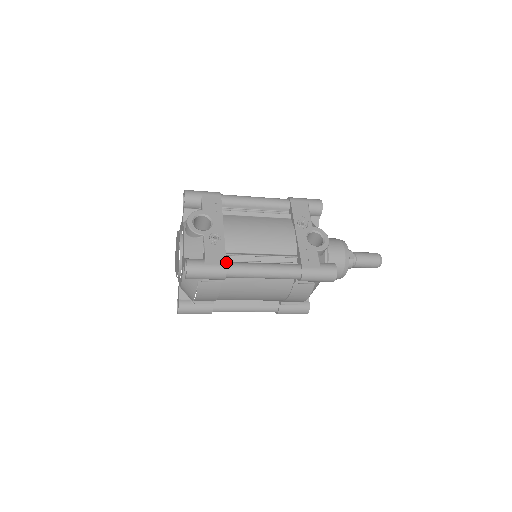
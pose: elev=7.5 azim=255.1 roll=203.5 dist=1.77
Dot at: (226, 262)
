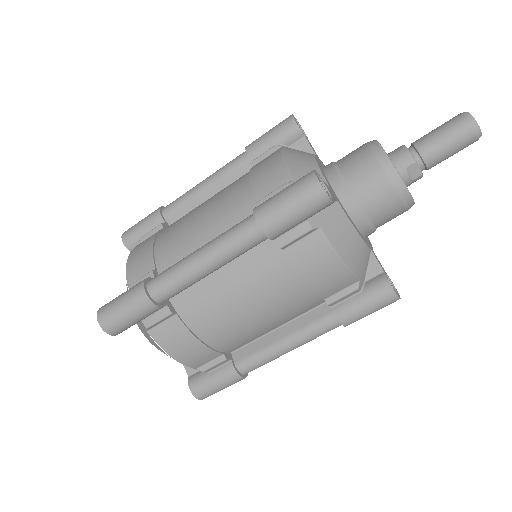
Dot at: occluded
